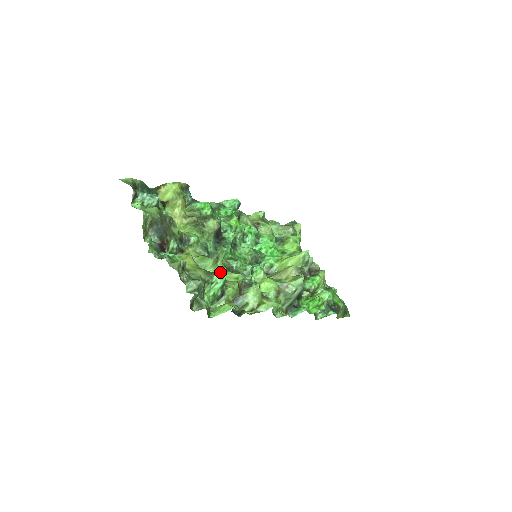
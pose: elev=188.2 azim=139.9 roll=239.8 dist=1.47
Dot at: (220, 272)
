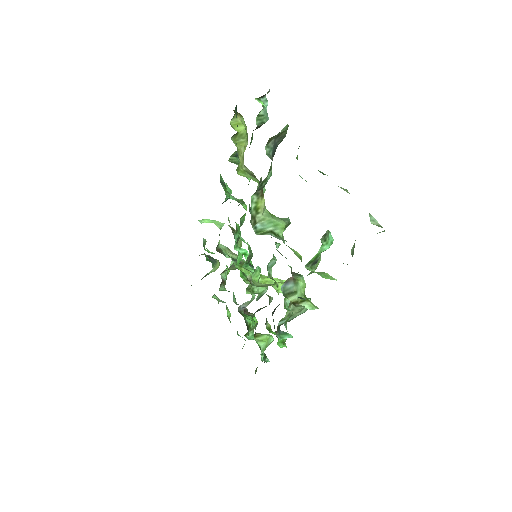
Dot at: (283, 241)
